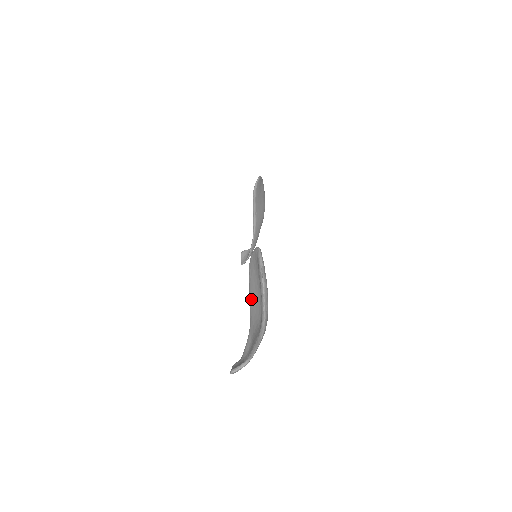
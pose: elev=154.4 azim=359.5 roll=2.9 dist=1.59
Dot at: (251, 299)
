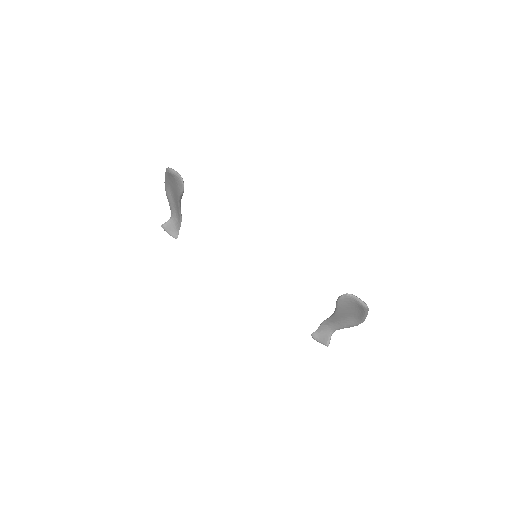
Dot at: (339, 313)
